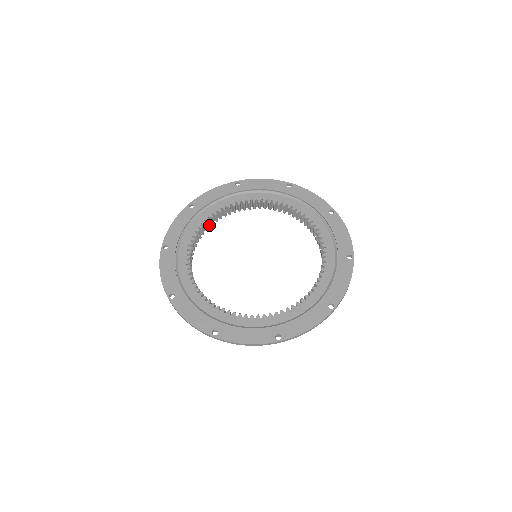
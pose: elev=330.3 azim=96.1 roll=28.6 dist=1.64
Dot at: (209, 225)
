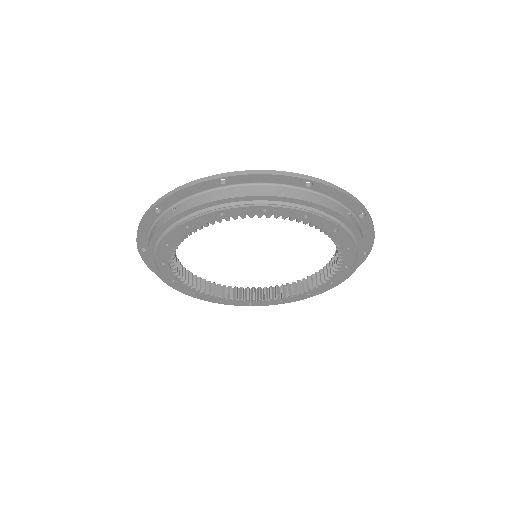
Dot at: (191, 281)
